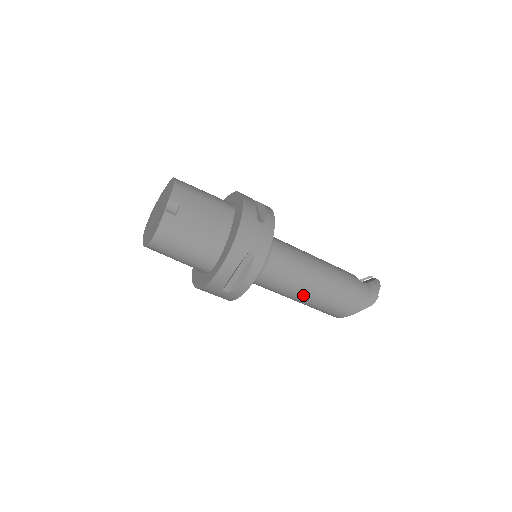
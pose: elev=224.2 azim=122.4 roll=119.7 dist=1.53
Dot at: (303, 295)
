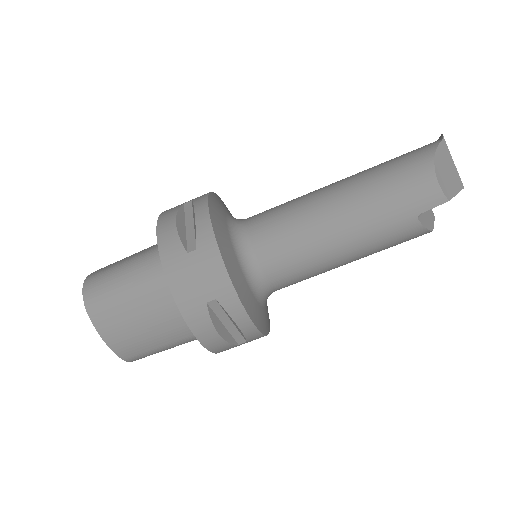
Dot at: (330, 203)
